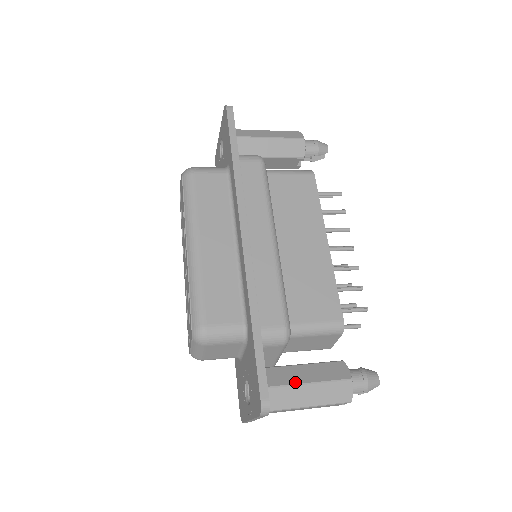
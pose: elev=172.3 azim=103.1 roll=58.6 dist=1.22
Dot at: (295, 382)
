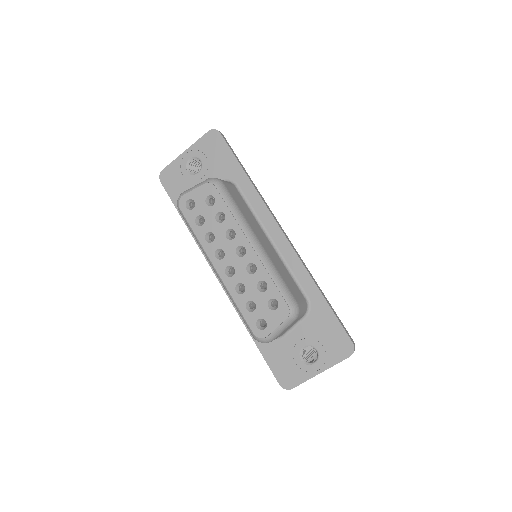
Dot at: occluded
